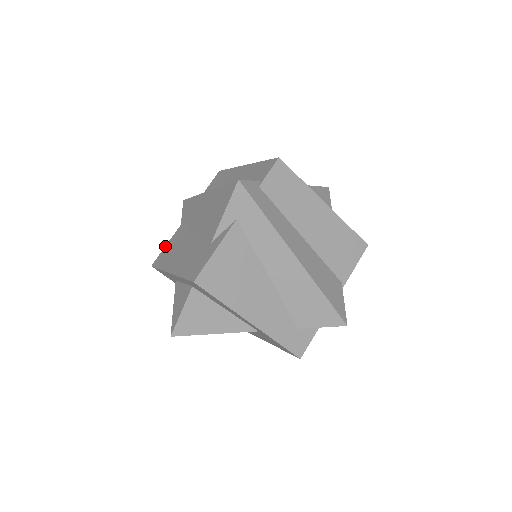
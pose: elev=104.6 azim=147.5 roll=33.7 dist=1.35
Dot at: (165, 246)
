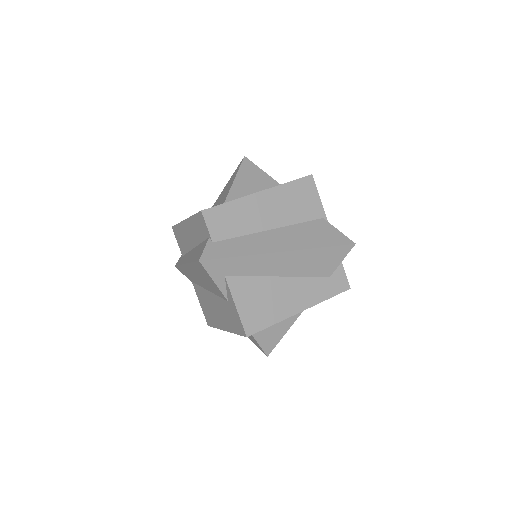
Dot at: (201, 307)
